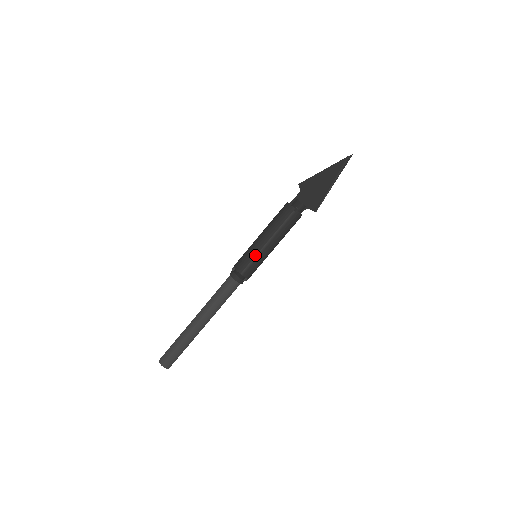
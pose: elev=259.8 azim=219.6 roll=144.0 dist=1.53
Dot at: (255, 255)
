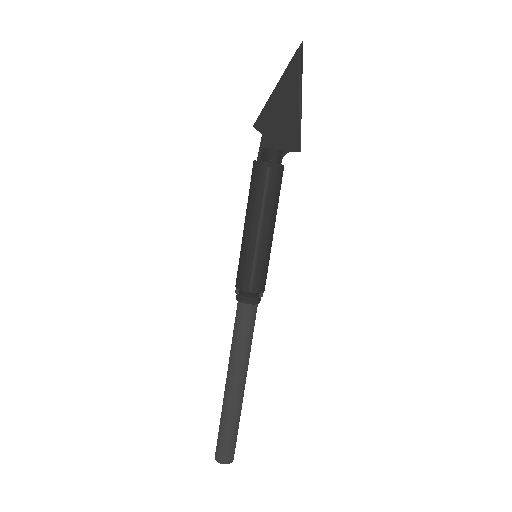
Dot at: (253, 256)
